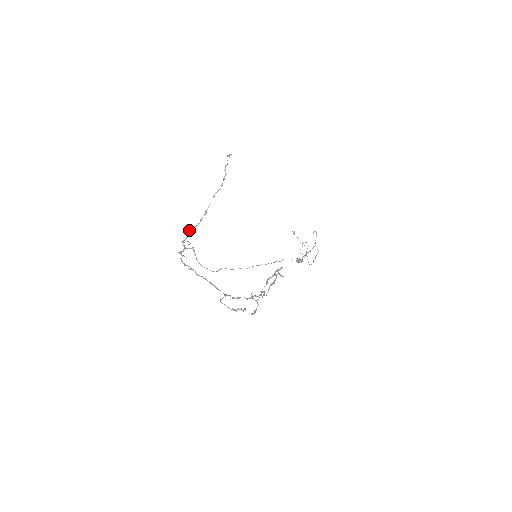
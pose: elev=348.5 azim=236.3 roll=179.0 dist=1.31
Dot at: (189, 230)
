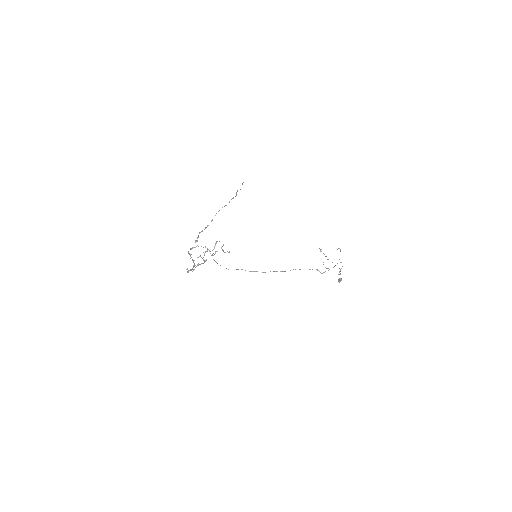
Dot at: (199, 233)
